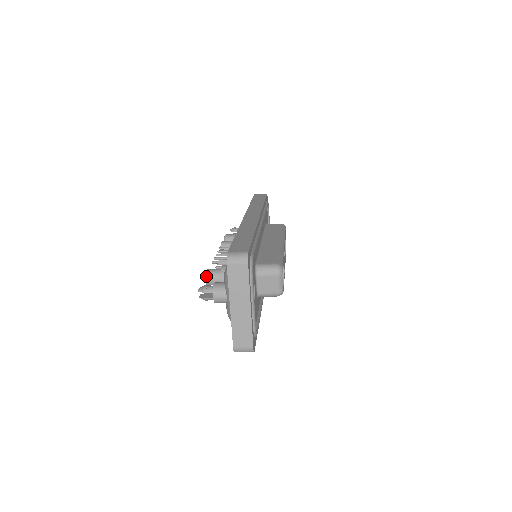
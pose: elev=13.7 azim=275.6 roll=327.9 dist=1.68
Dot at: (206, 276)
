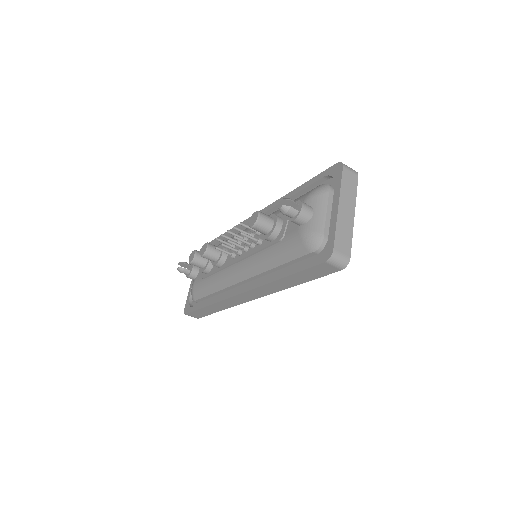
Dot at: (260, 213)
